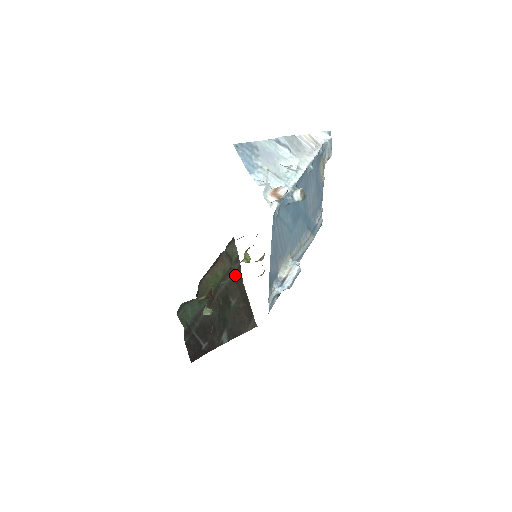
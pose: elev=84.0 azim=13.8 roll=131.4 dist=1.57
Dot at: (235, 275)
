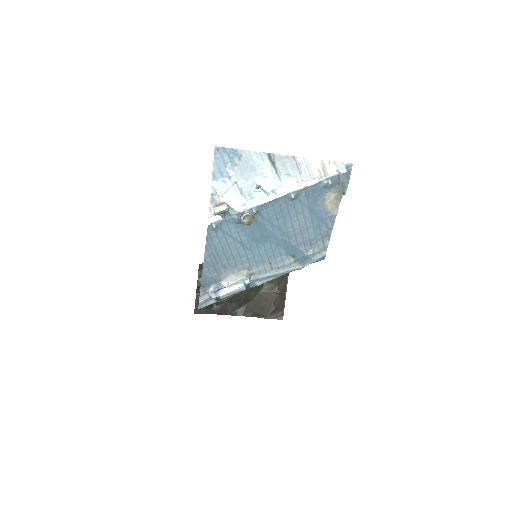
Dot at: occluded
